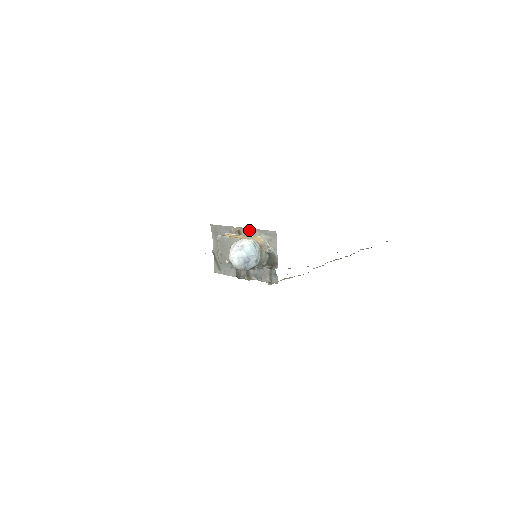
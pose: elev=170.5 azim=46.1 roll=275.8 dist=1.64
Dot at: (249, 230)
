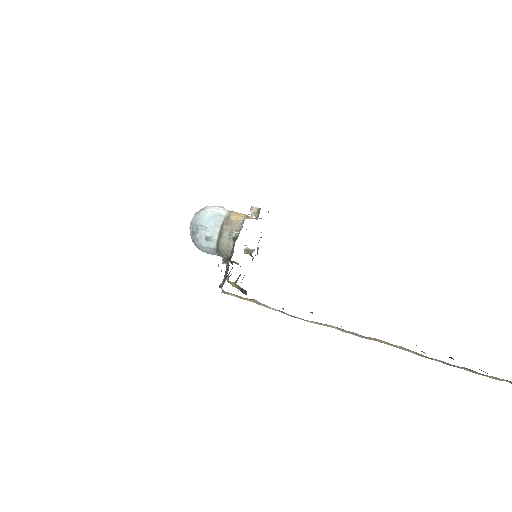
Dot at: occluded
